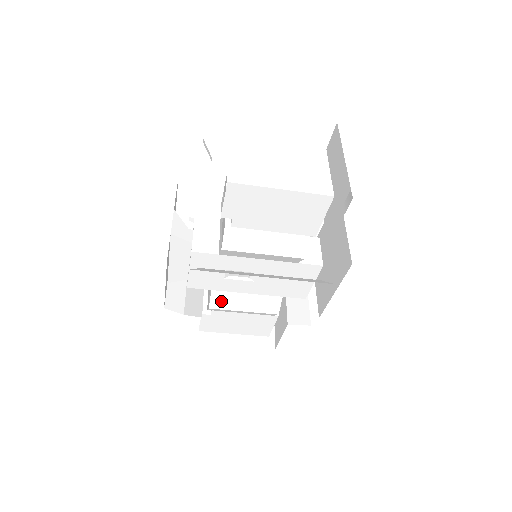
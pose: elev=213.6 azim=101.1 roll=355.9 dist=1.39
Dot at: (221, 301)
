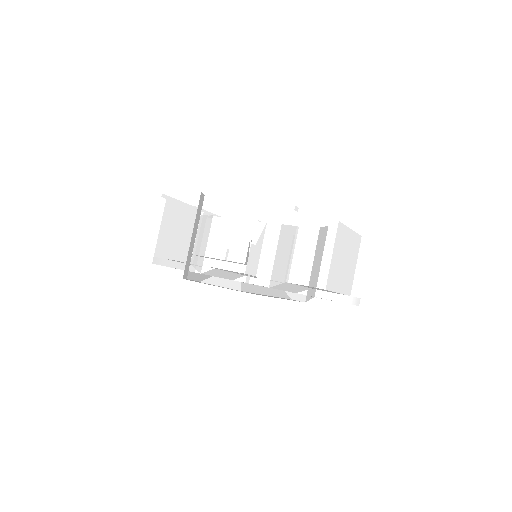
Dot at: (213, 272)
